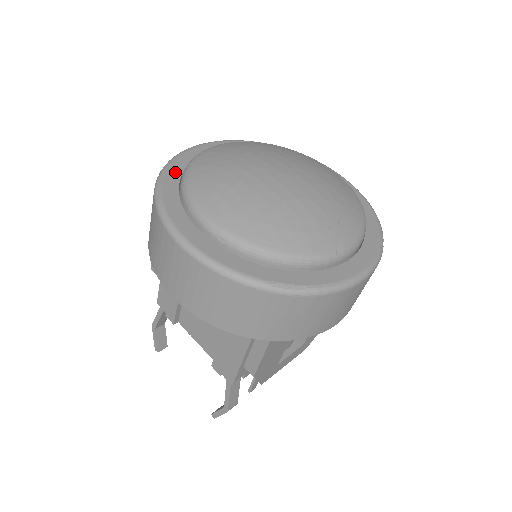
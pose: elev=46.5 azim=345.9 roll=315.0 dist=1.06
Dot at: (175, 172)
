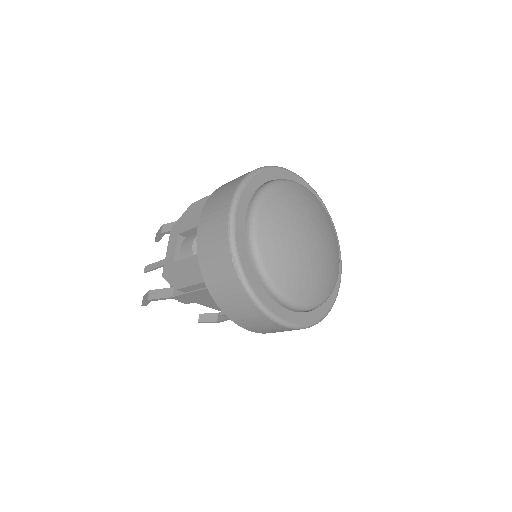
Dot at: (248, 267)
